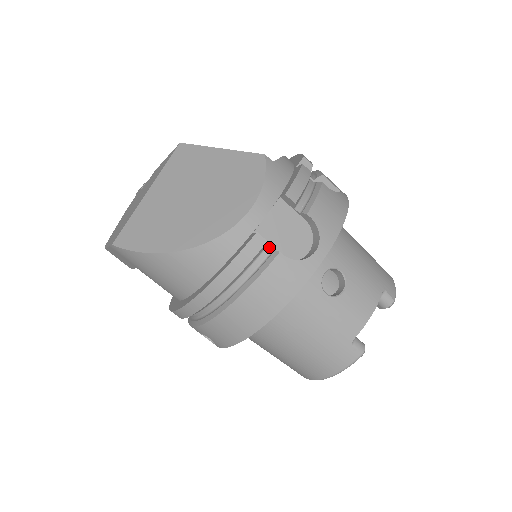
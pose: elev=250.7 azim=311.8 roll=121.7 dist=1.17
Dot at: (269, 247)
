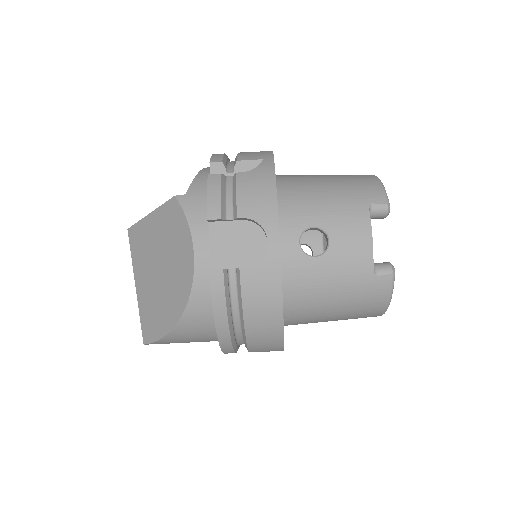
Dot at: (231, 269)
